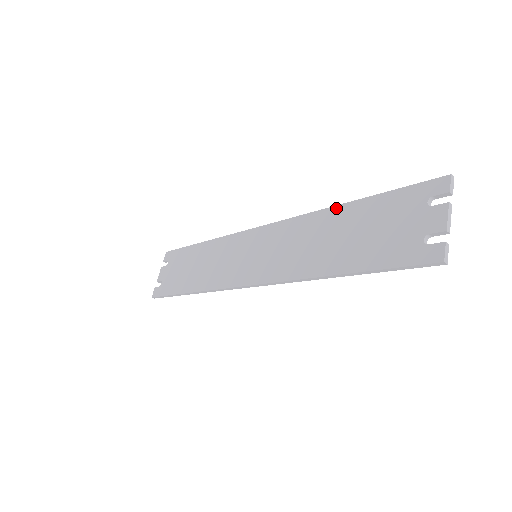
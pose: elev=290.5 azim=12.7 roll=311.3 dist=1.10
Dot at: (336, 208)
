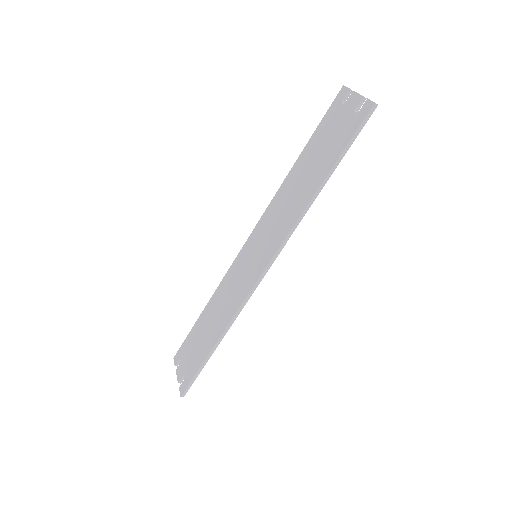
Dot at: (292, 170)
